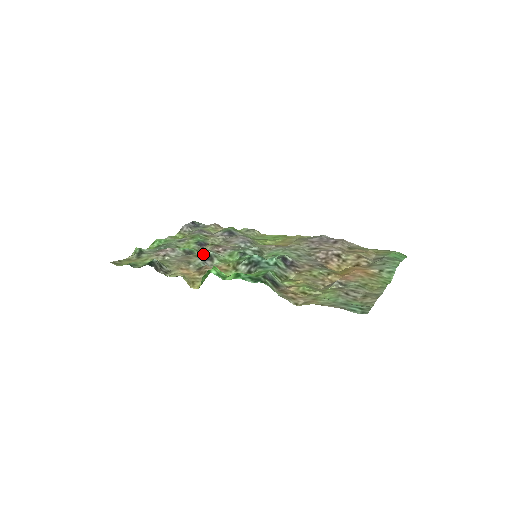
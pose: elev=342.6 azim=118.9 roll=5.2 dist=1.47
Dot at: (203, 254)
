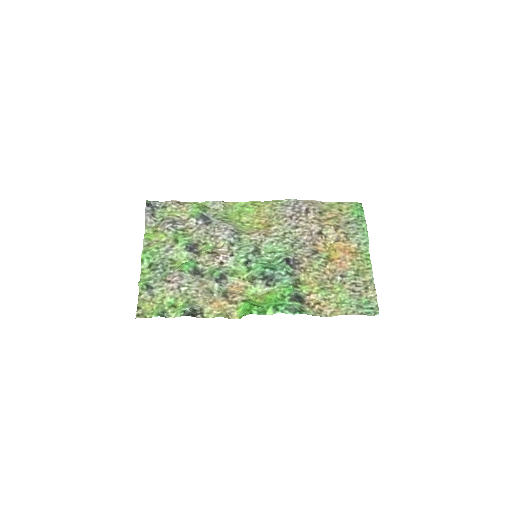
Dot at: (215, 276)
